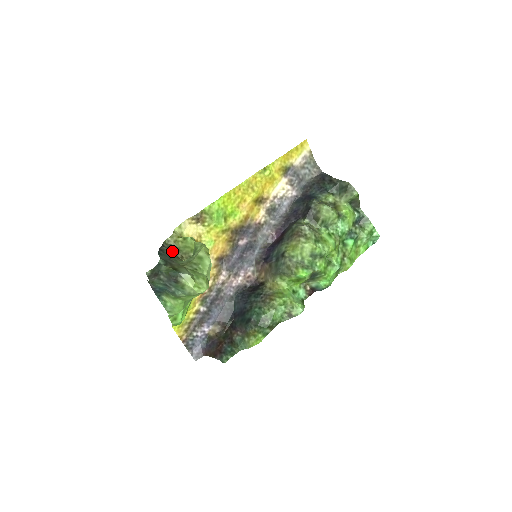
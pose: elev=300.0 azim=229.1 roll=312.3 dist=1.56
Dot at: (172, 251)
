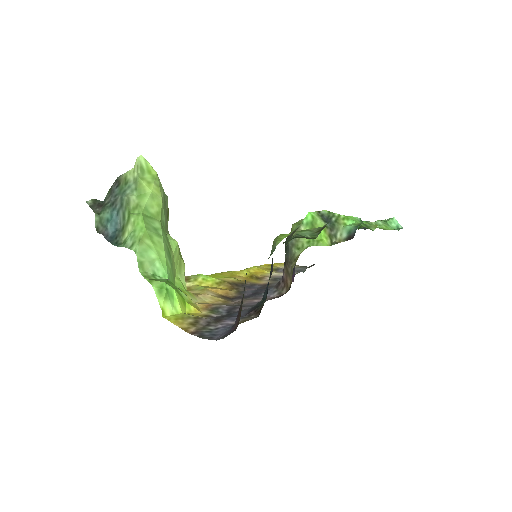
Dot at: occluded
